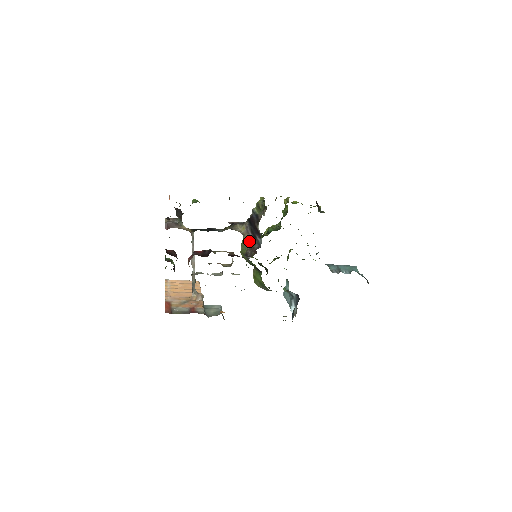
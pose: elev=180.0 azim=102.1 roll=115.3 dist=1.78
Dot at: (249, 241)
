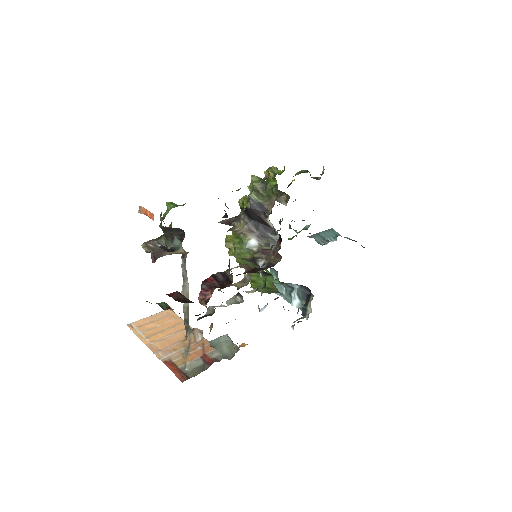
Dot at: (256, 241)
